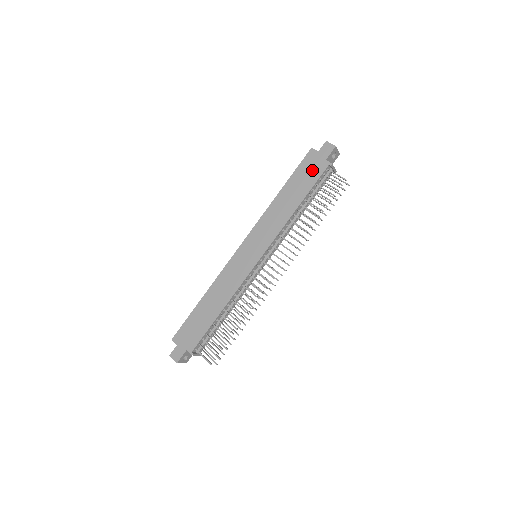
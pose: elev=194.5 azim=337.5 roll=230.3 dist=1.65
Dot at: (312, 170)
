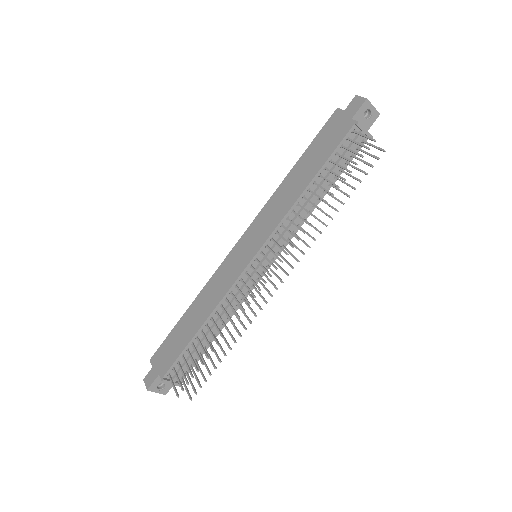
Dot at: (333, 135)
